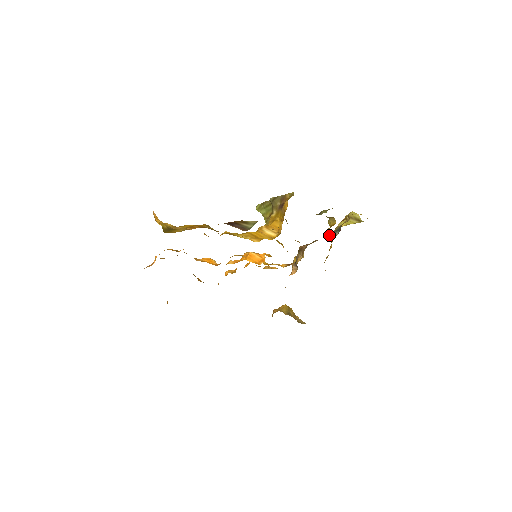
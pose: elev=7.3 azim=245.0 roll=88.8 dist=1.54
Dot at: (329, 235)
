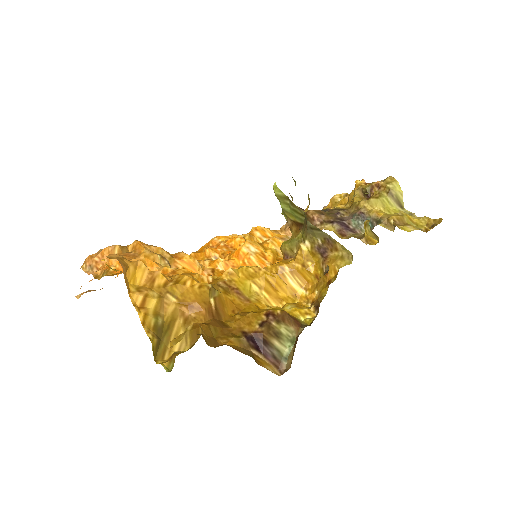
Dot at: (355, 219)
